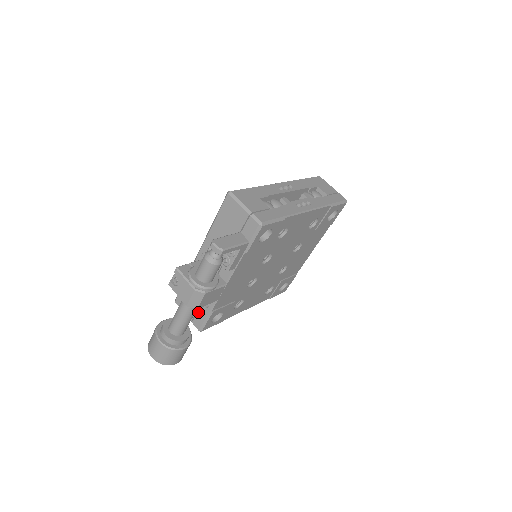
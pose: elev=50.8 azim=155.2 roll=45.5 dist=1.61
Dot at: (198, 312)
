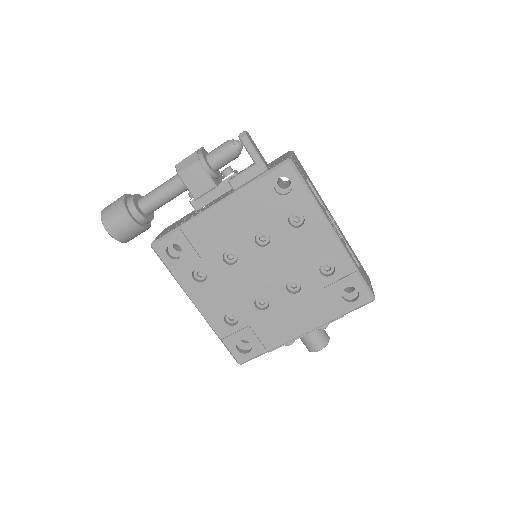
Dot at: occluded
